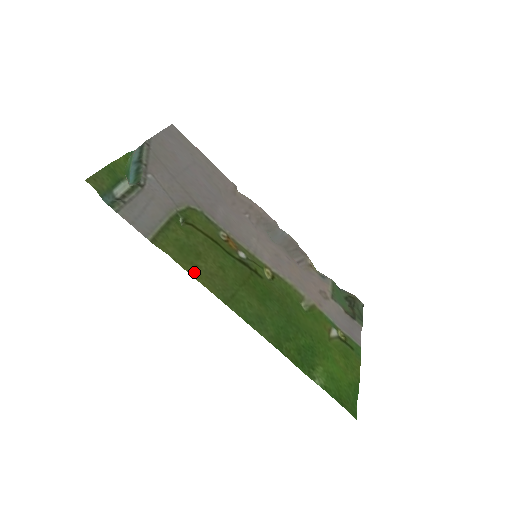
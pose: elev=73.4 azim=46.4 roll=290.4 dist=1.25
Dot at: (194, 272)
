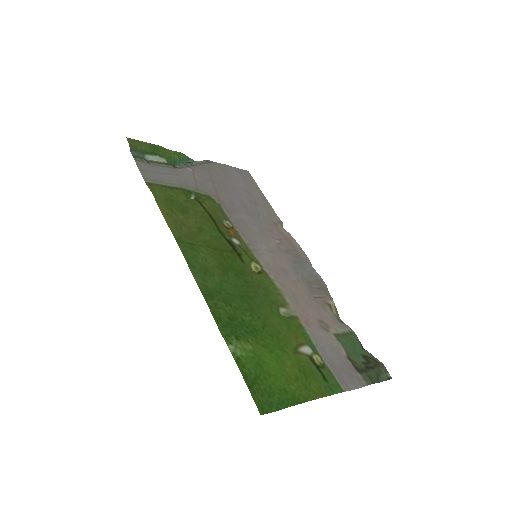
Dot at: (166, 213)
